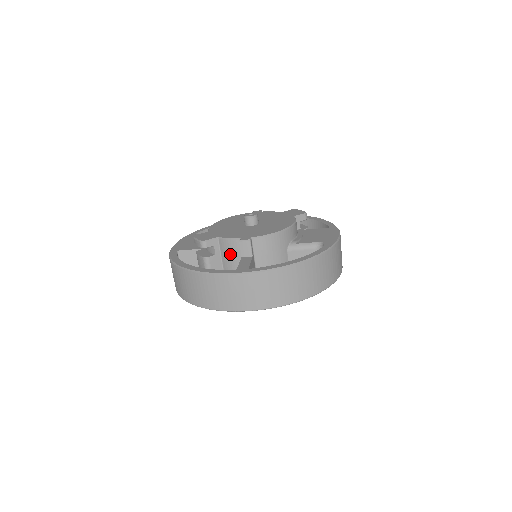
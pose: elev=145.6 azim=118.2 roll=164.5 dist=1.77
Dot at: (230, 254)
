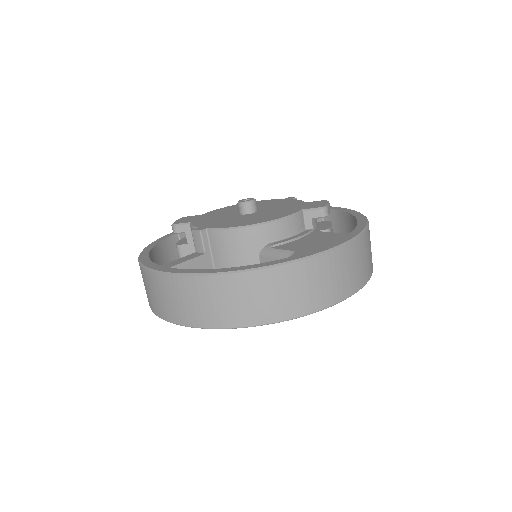
Dot at: occluded
